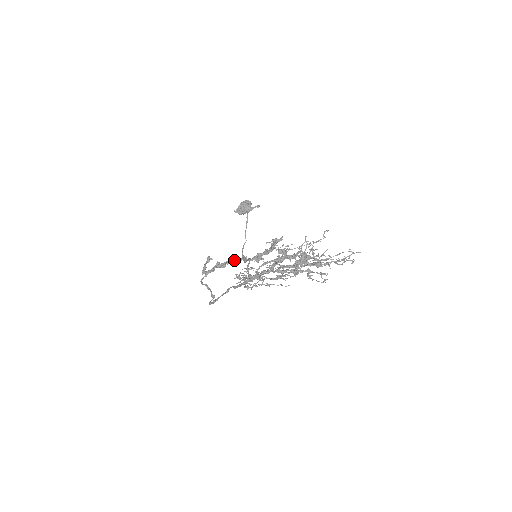
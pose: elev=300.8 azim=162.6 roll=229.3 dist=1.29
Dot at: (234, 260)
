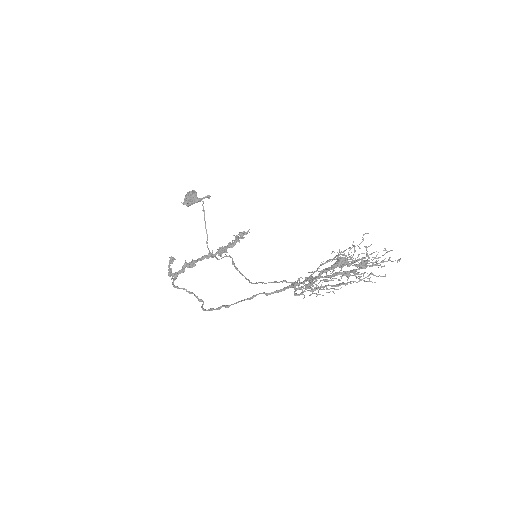
Dot at: (203, 258)
